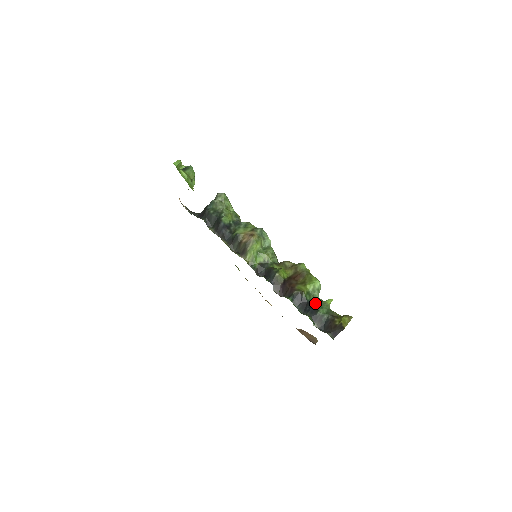
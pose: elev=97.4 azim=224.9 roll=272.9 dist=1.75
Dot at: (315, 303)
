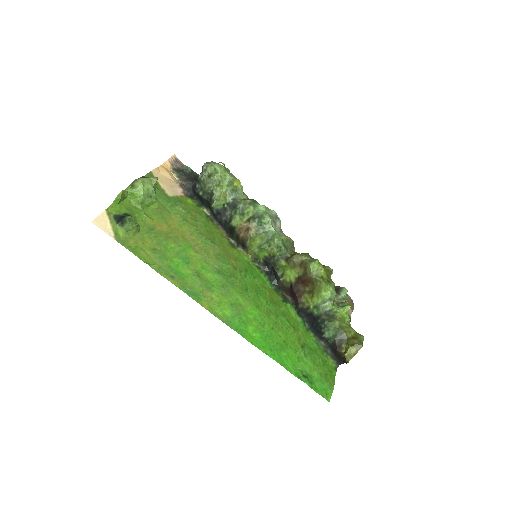
Dot at: (321, 322)
